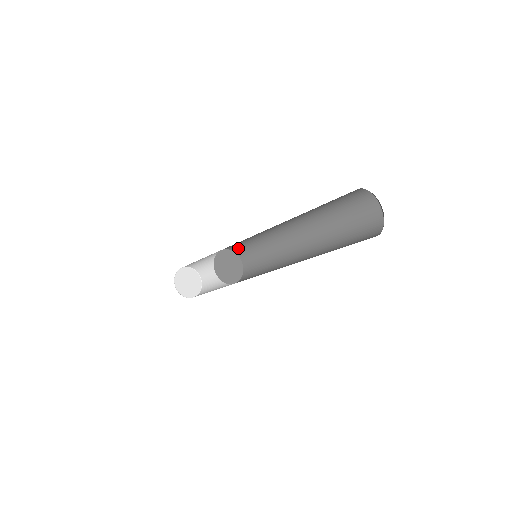
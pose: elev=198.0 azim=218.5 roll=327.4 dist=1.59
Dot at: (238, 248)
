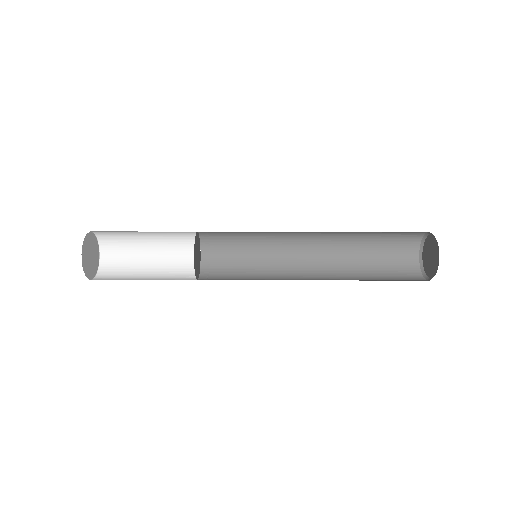
Dot at: occluded
